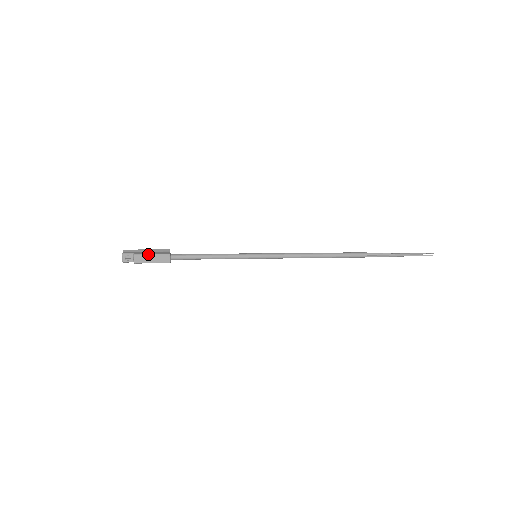
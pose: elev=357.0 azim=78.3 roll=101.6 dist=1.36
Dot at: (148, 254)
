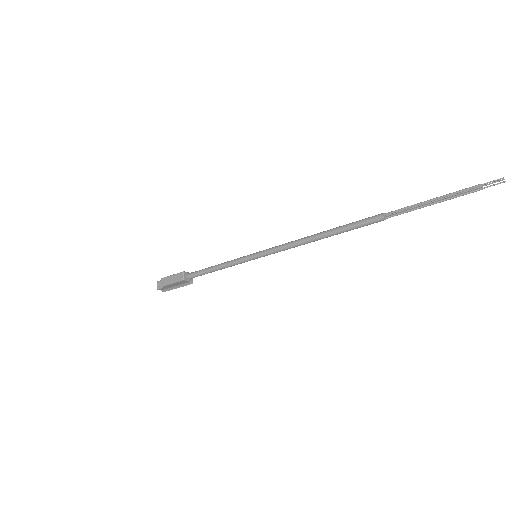
Dot at: (170, 276)
